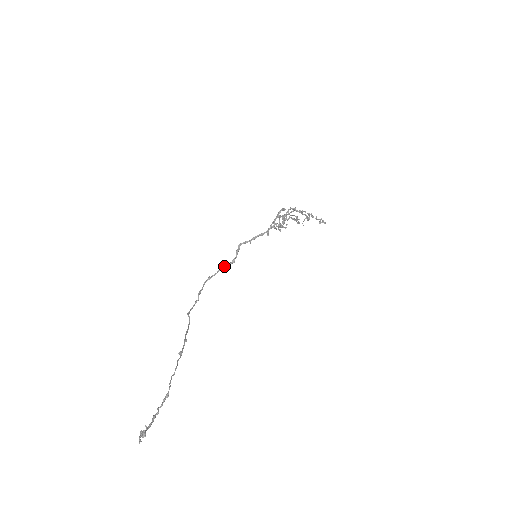
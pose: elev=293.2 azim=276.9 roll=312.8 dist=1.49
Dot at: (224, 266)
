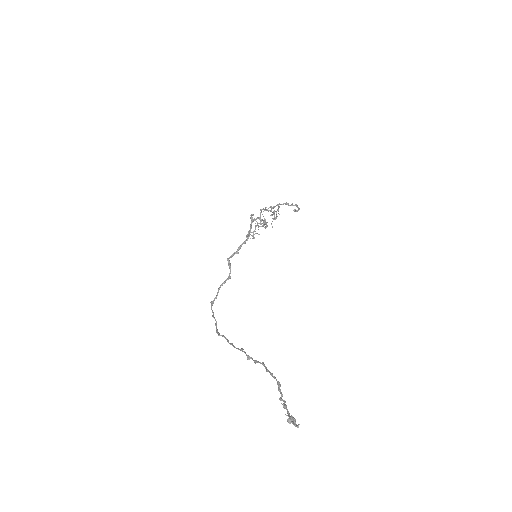
Dot at: (222, 285)
